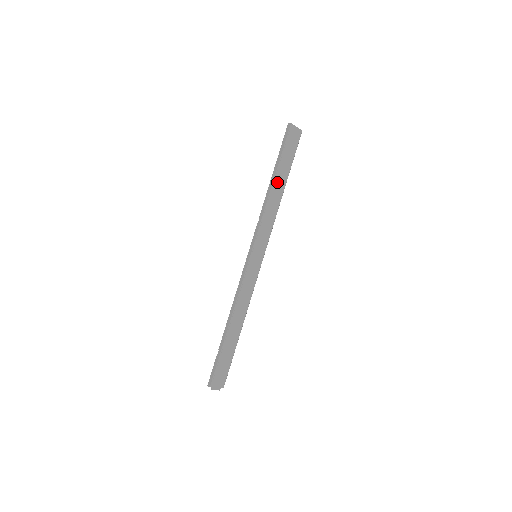
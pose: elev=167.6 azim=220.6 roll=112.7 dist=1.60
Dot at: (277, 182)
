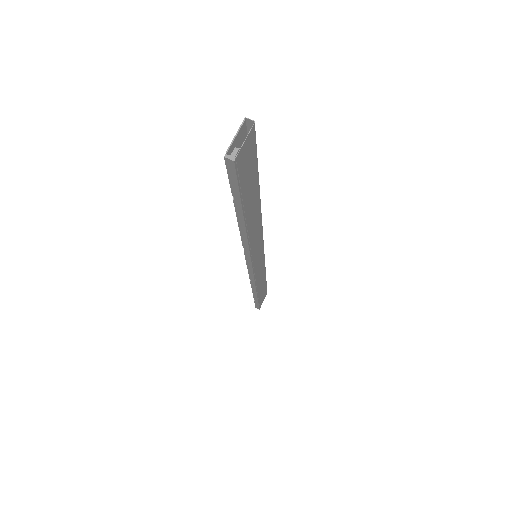
Dot at: (249, 214)
